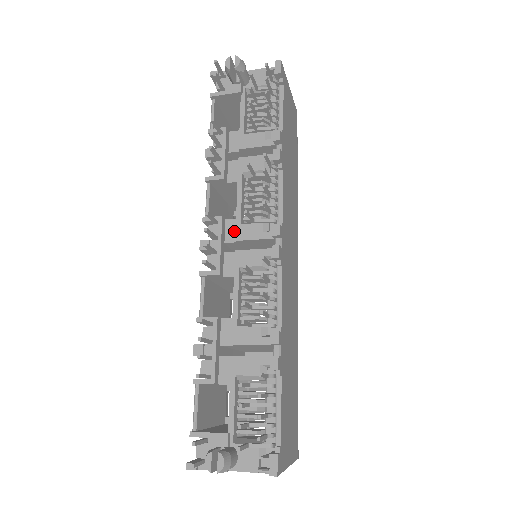
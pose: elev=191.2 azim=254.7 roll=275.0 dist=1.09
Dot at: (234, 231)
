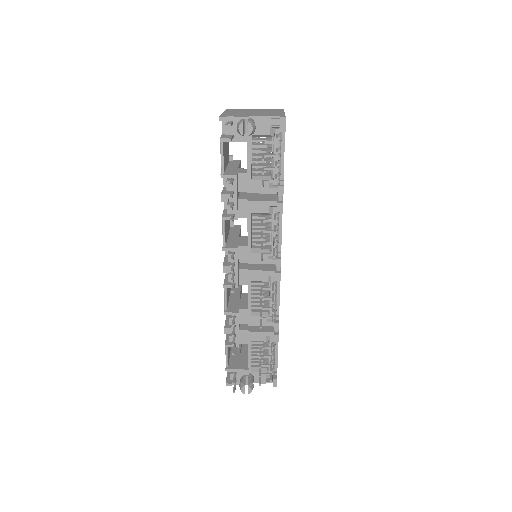
Dot at: (245, 255)
